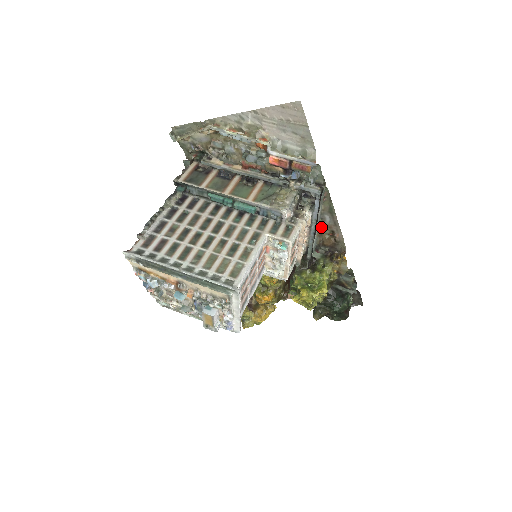
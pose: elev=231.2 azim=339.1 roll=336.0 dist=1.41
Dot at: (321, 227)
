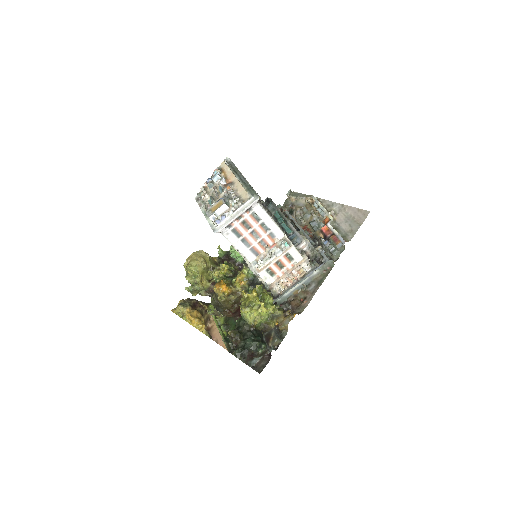
Dot at: (302, 290)
